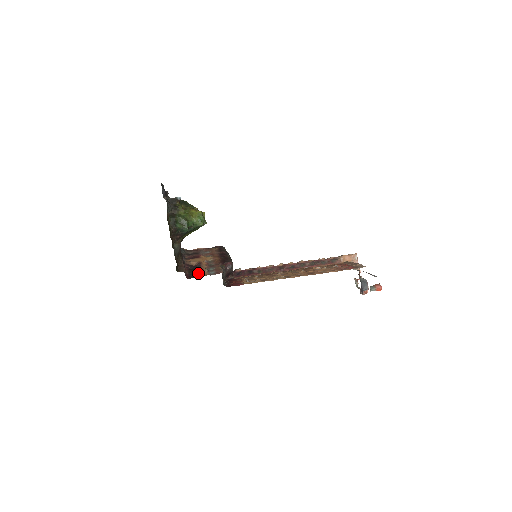
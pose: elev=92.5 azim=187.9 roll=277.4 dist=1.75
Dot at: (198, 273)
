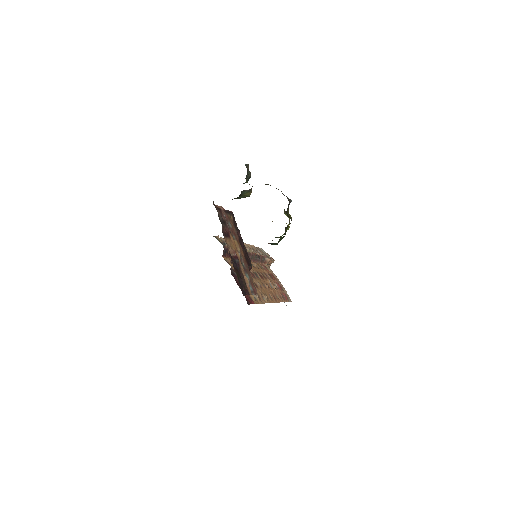
Dot at: occluded
